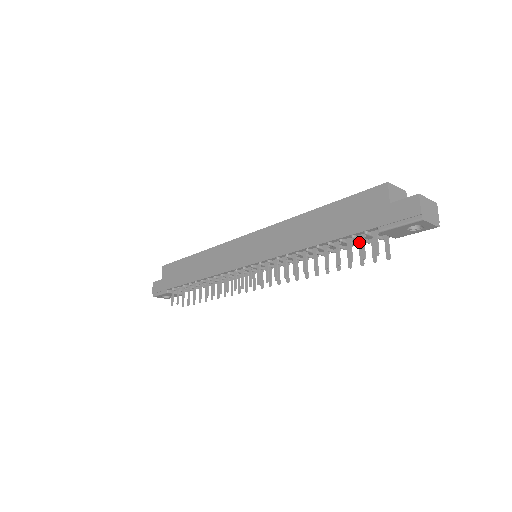
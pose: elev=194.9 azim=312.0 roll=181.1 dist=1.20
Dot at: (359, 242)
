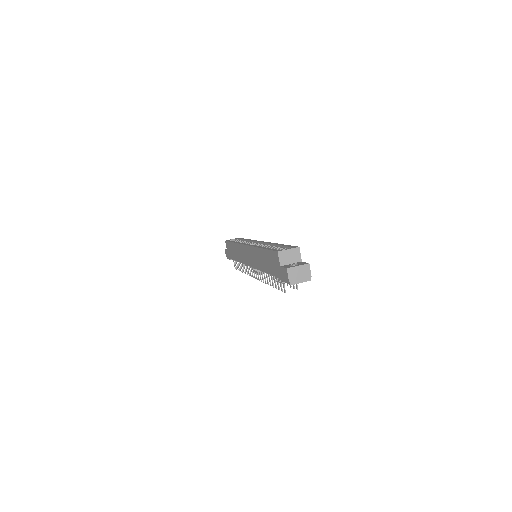
Dot at: occluded
